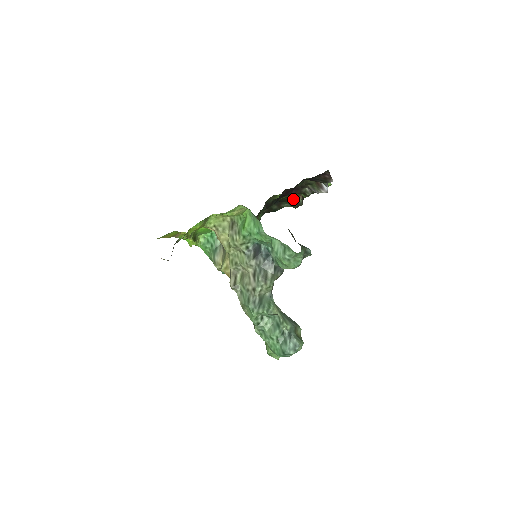
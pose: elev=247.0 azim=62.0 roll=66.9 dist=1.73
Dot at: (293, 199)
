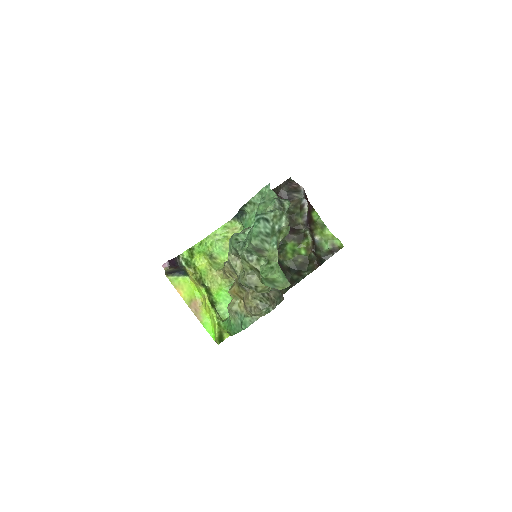
Dot at: (308, 261)
